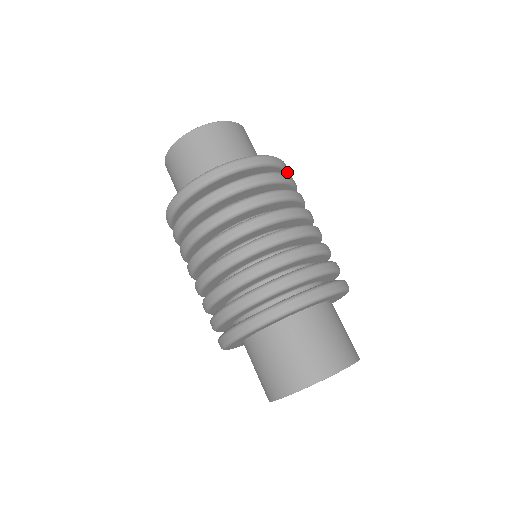
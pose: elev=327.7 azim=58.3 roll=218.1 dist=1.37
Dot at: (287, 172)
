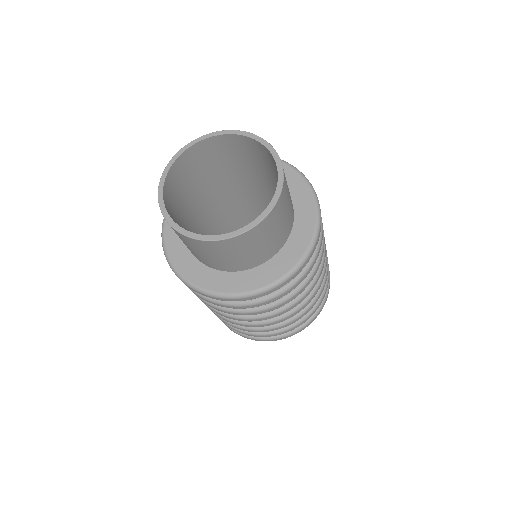
Dot at: occluded
